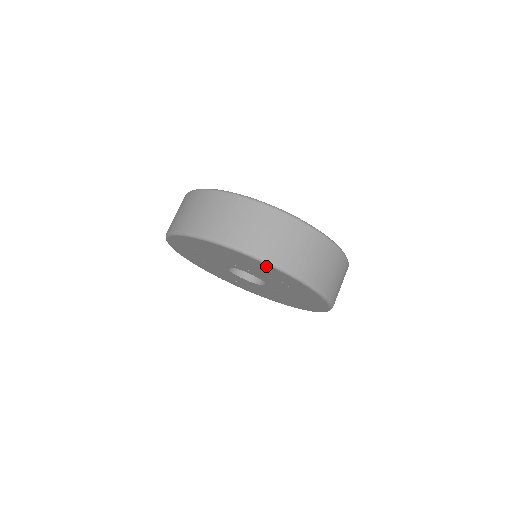
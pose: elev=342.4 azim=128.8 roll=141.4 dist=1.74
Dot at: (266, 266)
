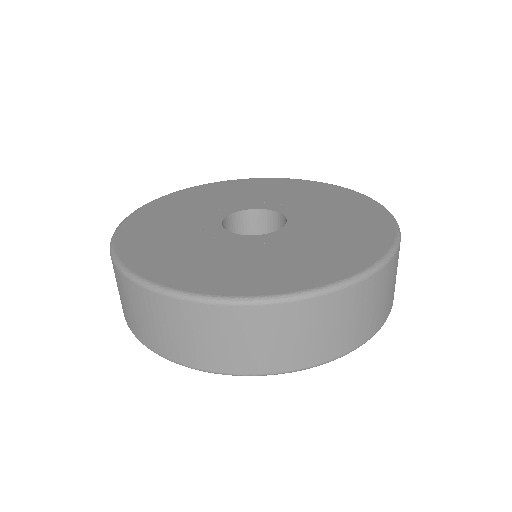
Dot at: occluded
